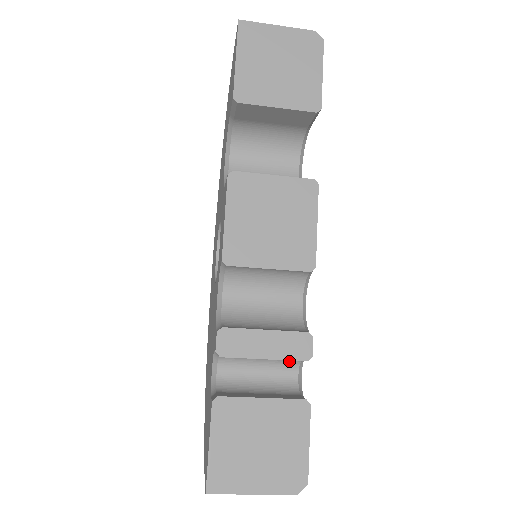
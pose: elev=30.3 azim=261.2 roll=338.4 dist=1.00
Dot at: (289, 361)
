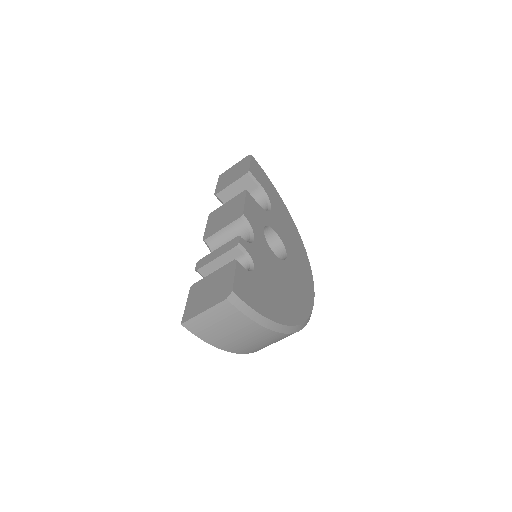
Dot at: (241, 262)
